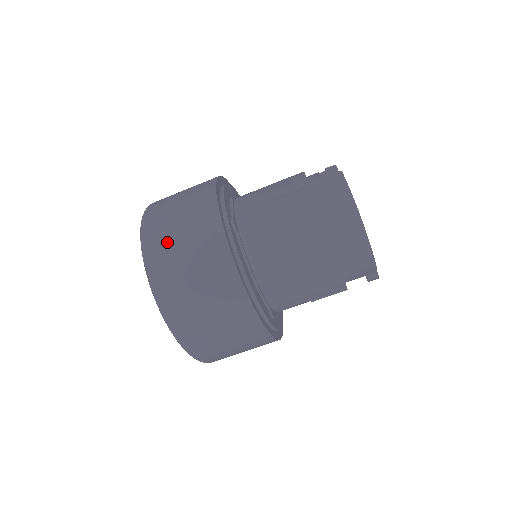
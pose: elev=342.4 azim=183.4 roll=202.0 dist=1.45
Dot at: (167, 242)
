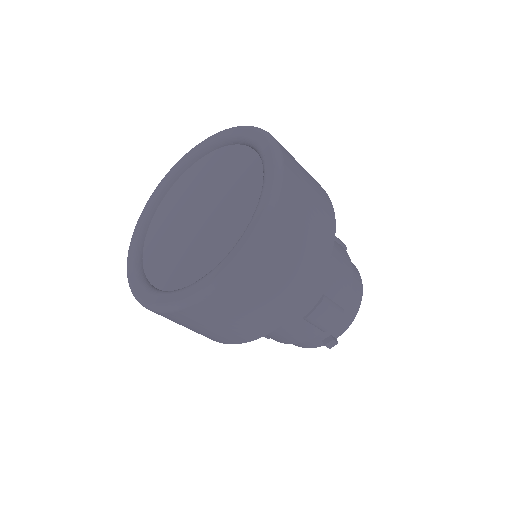
Dot at: occluded
